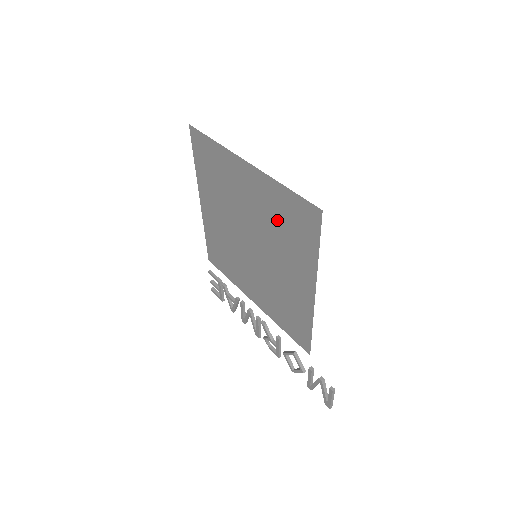
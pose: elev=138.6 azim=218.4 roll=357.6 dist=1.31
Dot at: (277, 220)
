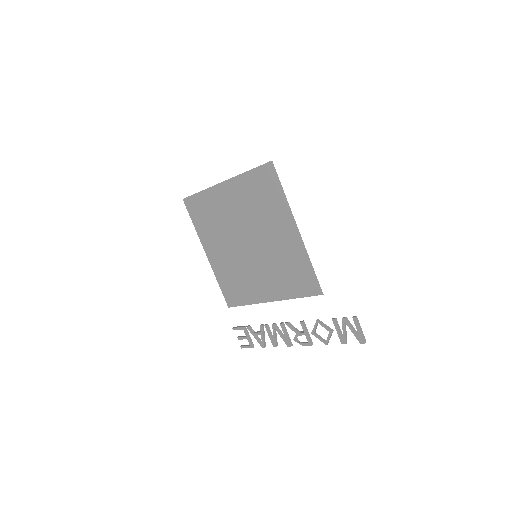
Dot at: (254, 201)
